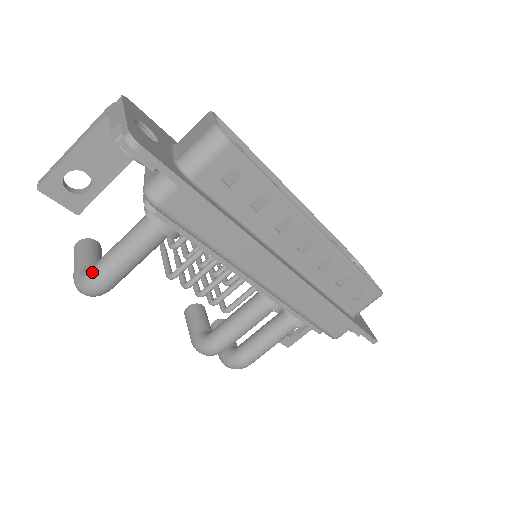
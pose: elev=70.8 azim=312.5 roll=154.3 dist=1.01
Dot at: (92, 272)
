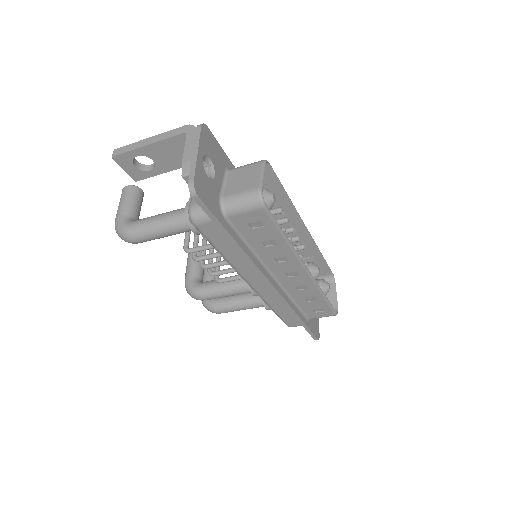
Dot at: (131, 228)
